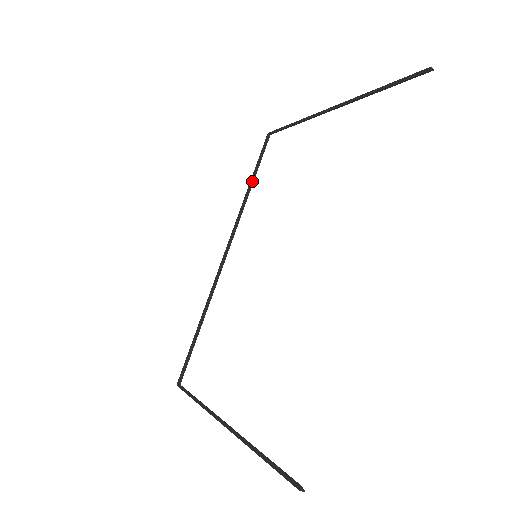
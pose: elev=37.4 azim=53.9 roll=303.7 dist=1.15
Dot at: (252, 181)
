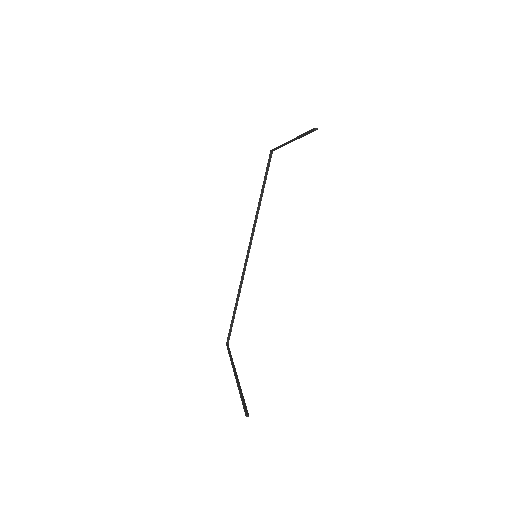
Dot at: (262, 191)
